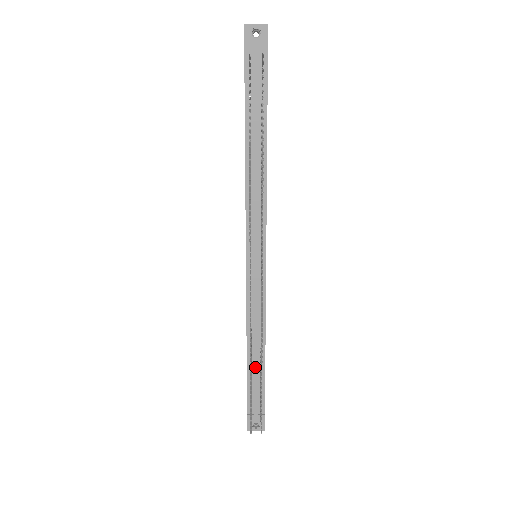
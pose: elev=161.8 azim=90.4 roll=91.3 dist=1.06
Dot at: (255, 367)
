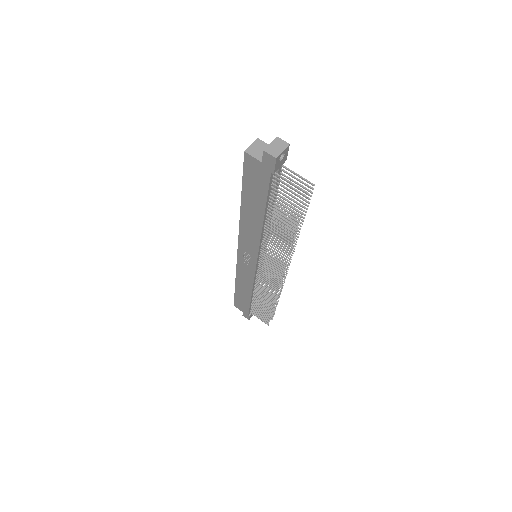
Dot at: (256, 297)
